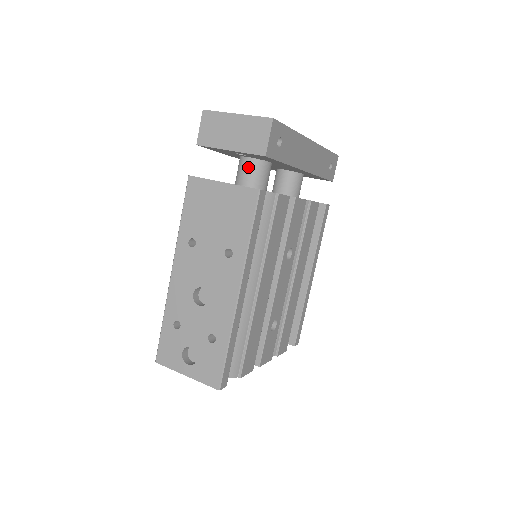
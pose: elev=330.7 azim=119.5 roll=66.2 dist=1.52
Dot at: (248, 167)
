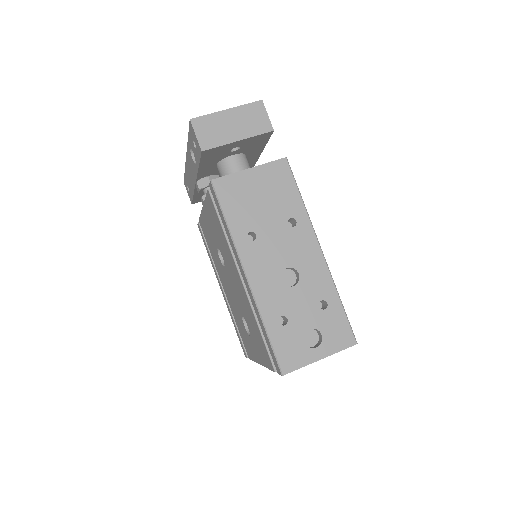
Dot at: (238, 163)
